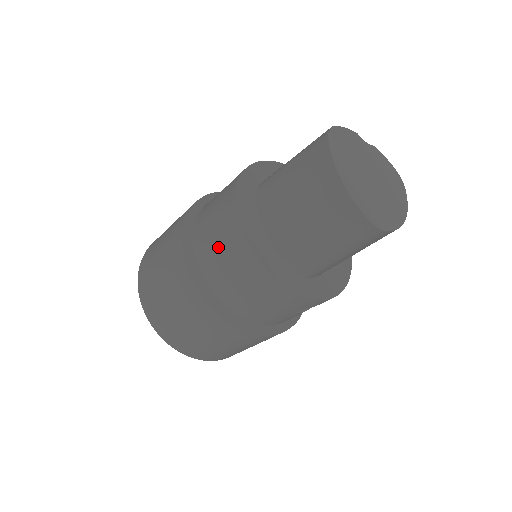
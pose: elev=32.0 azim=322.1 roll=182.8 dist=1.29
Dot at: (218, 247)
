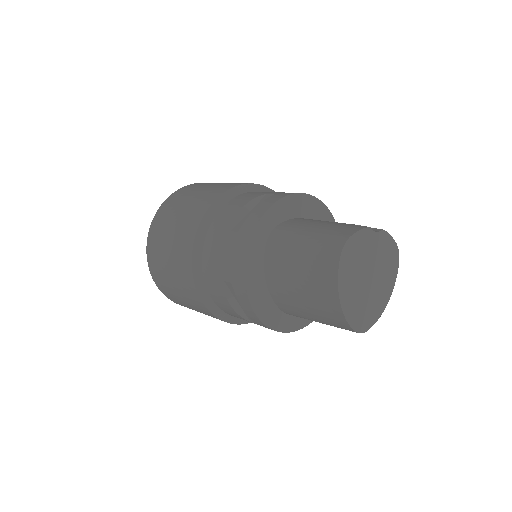
Dot at: (225, 289)
